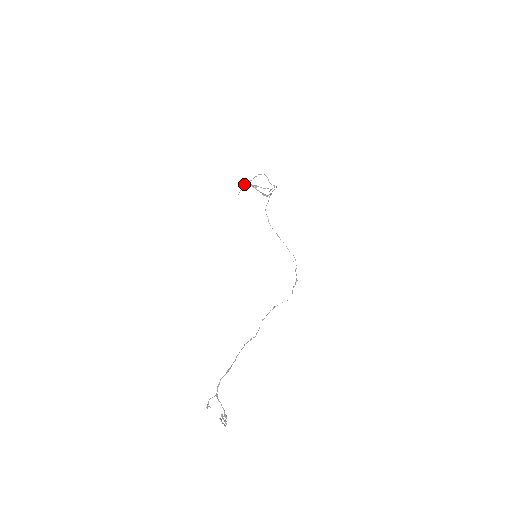
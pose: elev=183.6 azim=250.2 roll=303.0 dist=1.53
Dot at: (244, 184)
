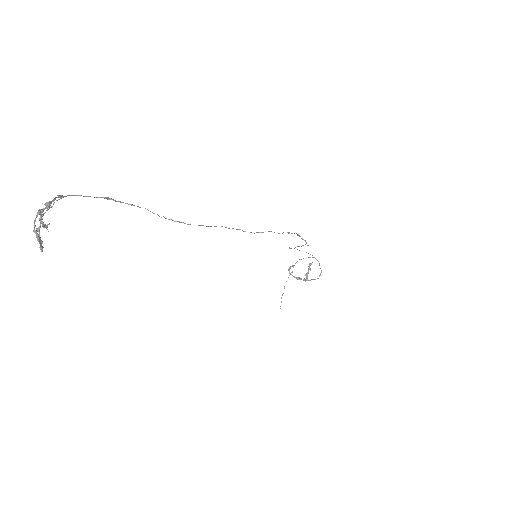
Dot at: occluded
